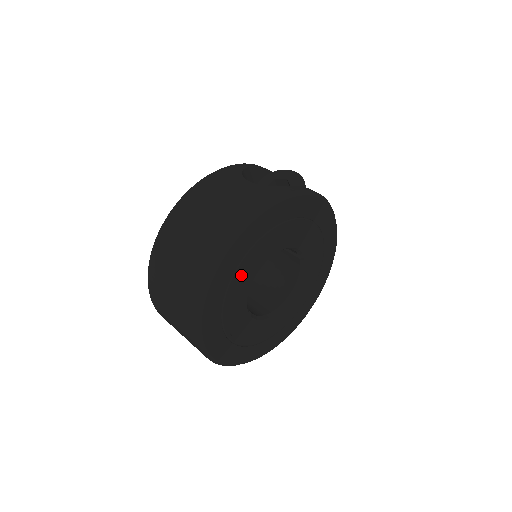
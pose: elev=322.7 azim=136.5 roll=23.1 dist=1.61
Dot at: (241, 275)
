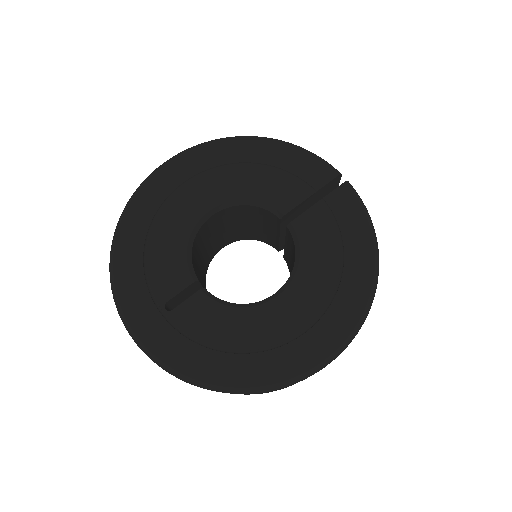
Dot at: (169, 219)
